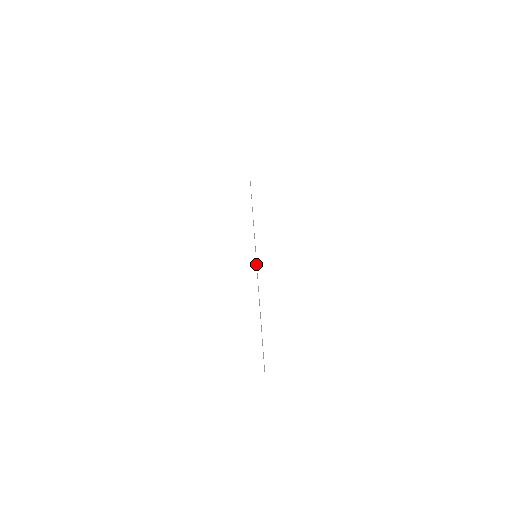
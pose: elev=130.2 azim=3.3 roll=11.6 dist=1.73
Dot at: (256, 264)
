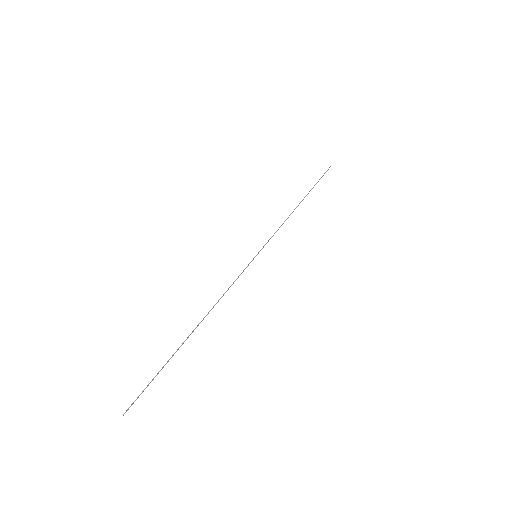
Dot at: occluded
